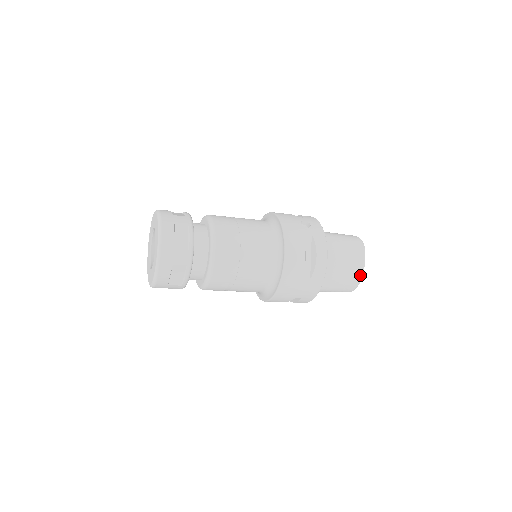
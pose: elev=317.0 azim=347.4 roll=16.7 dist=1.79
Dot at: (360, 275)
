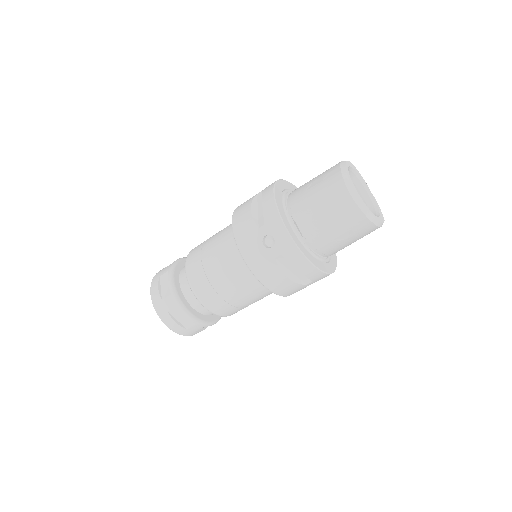
Dot at: (374, 225)
